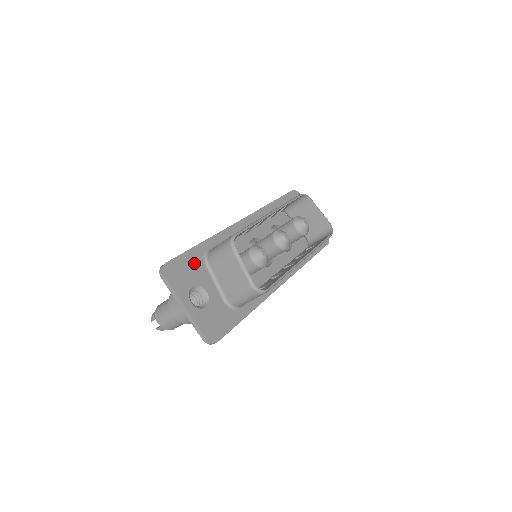
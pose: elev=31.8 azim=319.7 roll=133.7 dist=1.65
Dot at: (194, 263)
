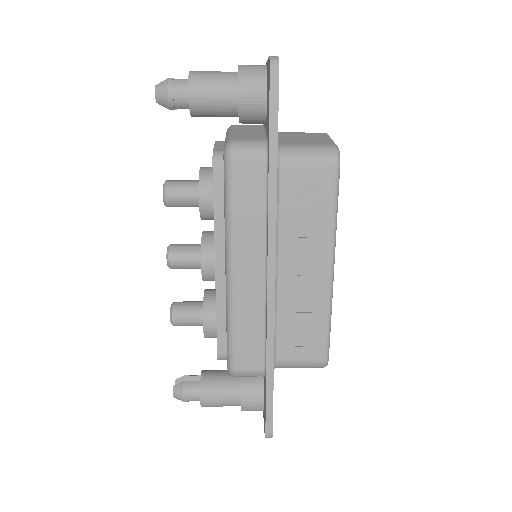
Dot at: occluded
